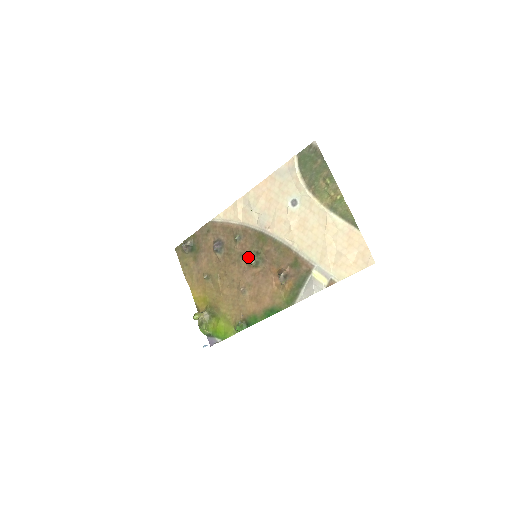
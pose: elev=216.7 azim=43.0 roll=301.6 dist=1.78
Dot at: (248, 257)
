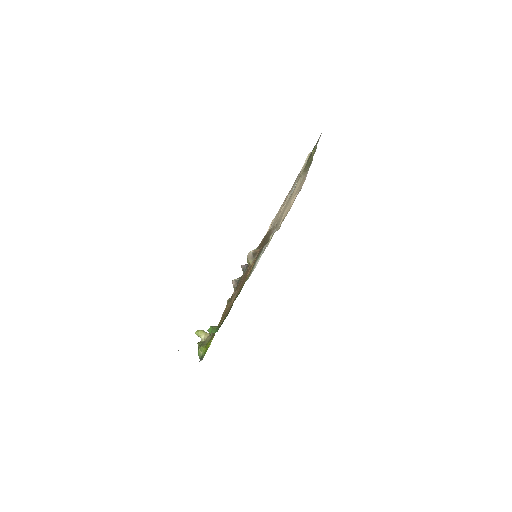
Dot at: occluded
